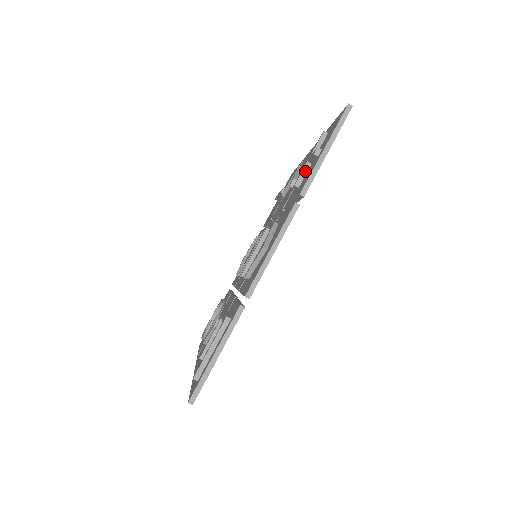
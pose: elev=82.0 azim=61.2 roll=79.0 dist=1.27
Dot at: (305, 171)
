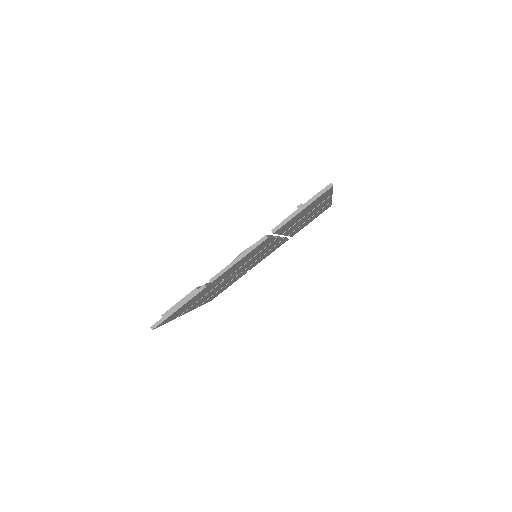
Dot at: occluded
